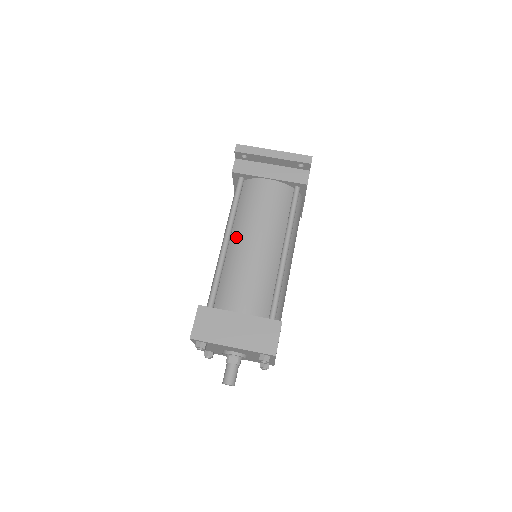
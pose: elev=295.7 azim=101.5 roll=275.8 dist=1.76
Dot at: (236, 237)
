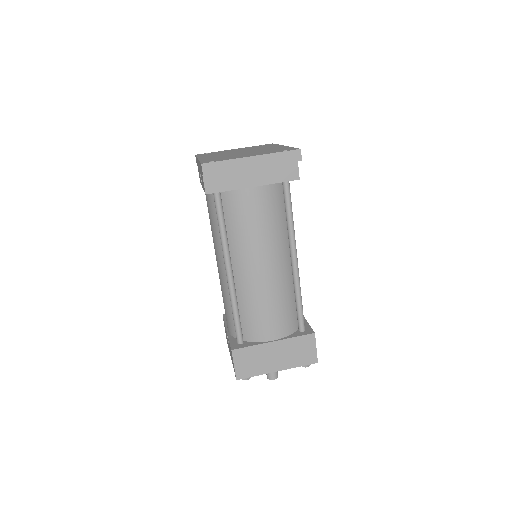
Dot at: (239, 266)
